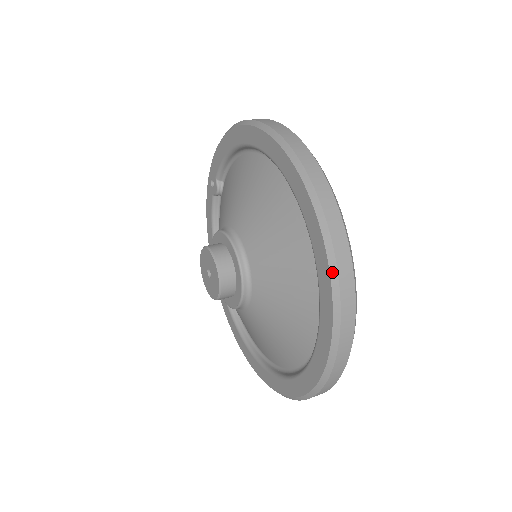
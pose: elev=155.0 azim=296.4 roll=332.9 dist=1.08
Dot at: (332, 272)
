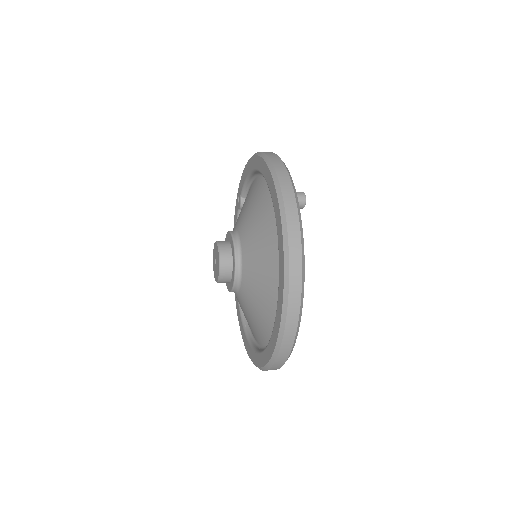
Dot at: (285, 262)
